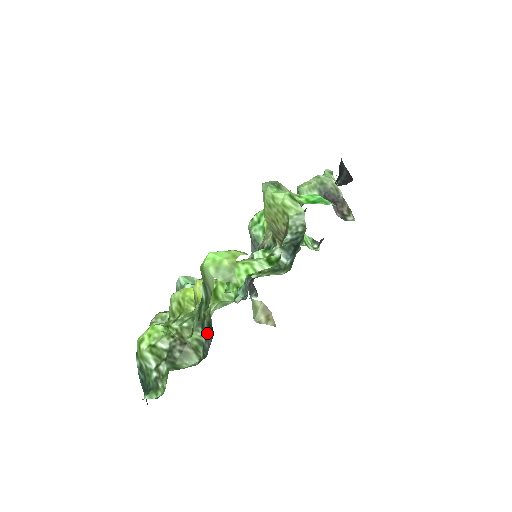
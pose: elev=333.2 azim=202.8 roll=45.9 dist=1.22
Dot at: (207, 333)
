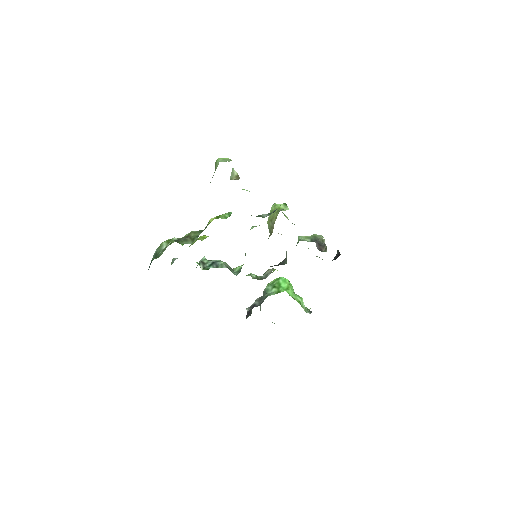
Dot at: occluded
